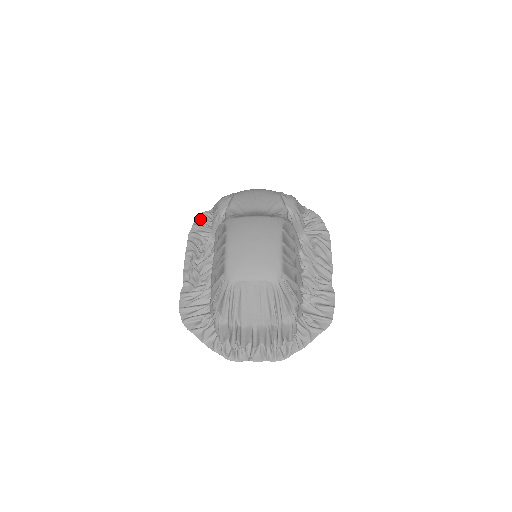
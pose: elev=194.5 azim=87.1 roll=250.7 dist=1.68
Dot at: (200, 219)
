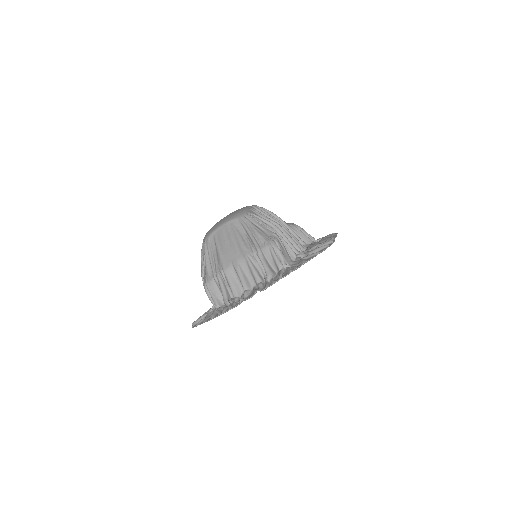
Dot at: occluded
